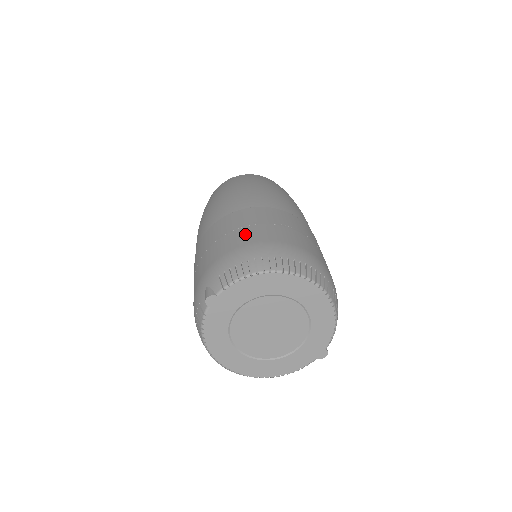
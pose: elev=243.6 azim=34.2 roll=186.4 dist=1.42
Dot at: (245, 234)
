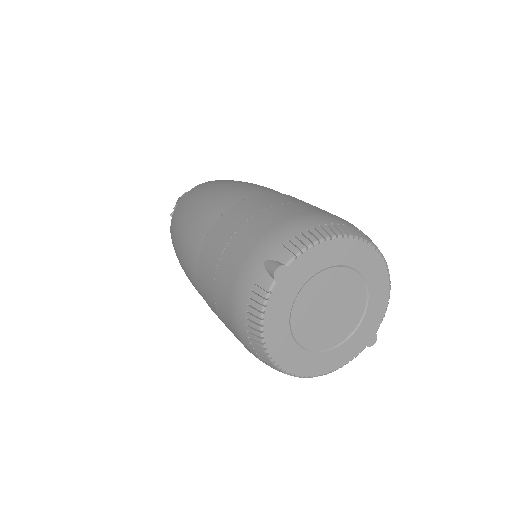
Dot at: (287, 209)
